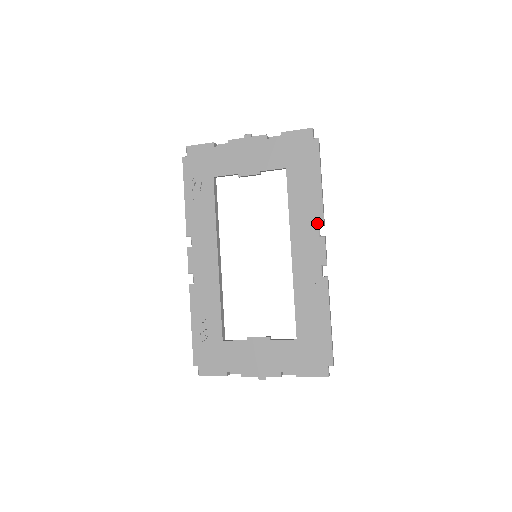
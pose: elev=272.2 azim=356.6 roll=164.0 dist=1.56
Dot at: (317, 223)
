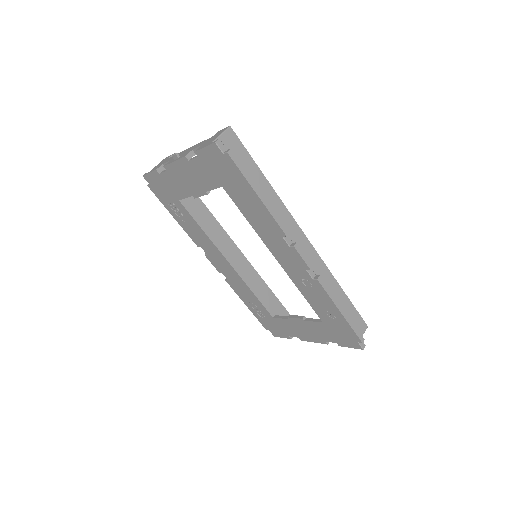
Dot at: (280, 235)
